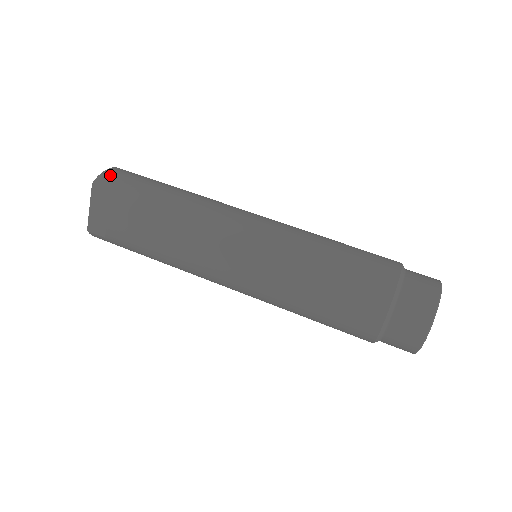
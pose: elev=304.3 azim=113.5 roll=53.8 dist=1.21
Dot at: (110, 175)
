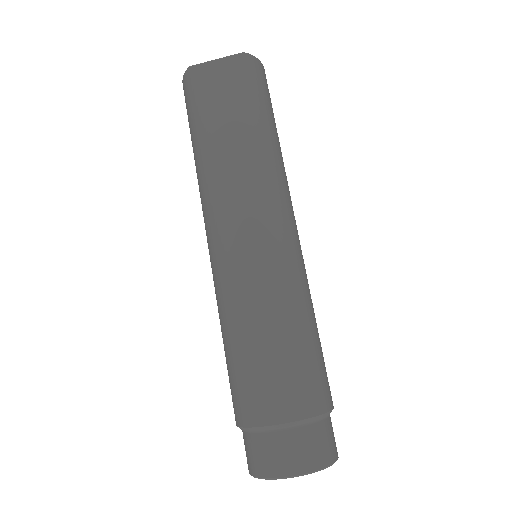
Dot at: (260, 68)
